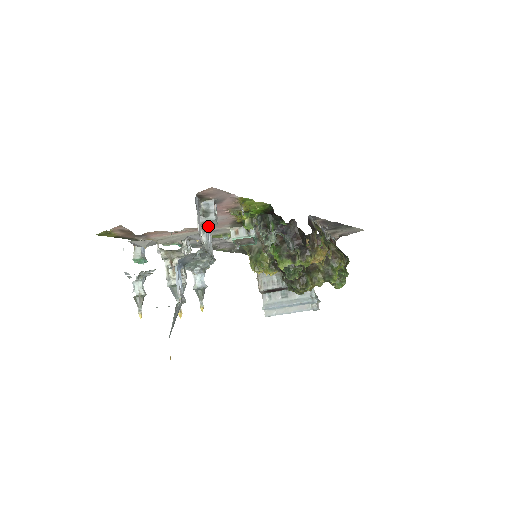
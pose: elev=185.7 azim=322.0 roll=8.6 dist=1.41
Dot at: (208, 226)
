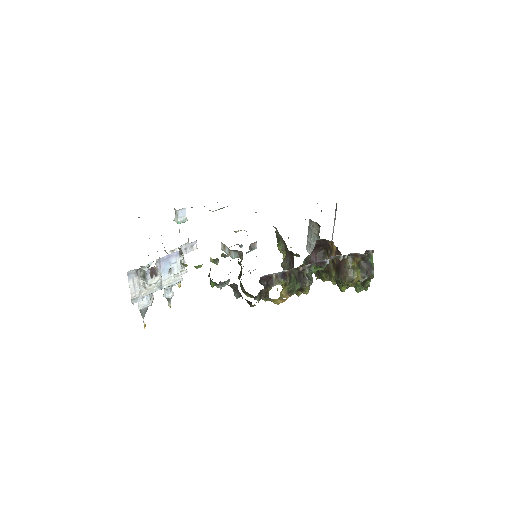
Dot at: occluded
